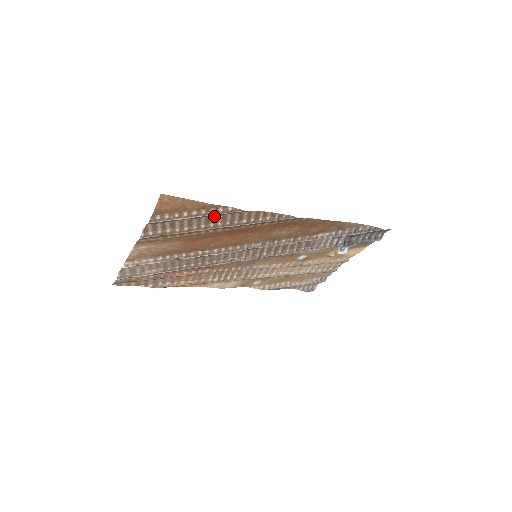
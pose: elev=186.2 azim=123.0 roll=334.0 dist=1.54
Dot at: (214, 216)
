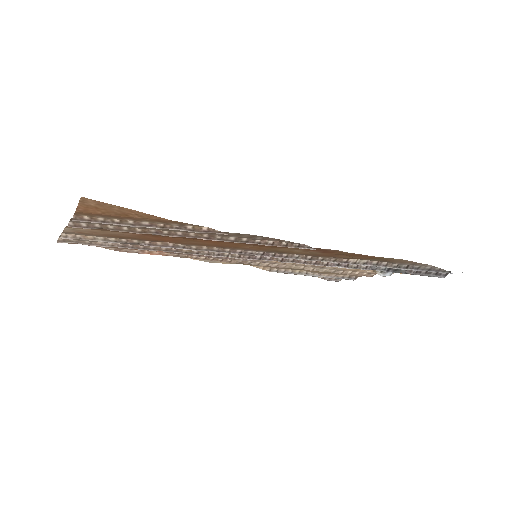
Dot at: occluded
